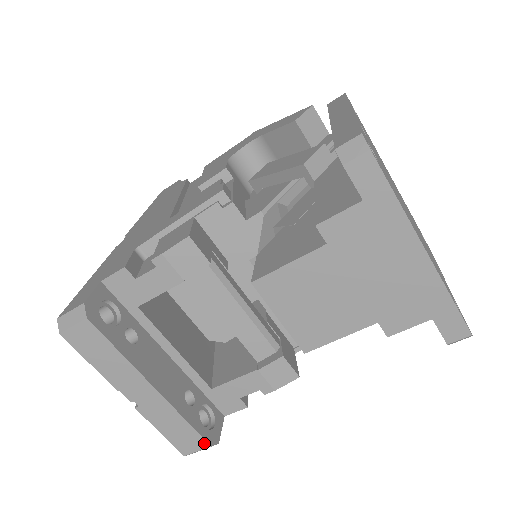
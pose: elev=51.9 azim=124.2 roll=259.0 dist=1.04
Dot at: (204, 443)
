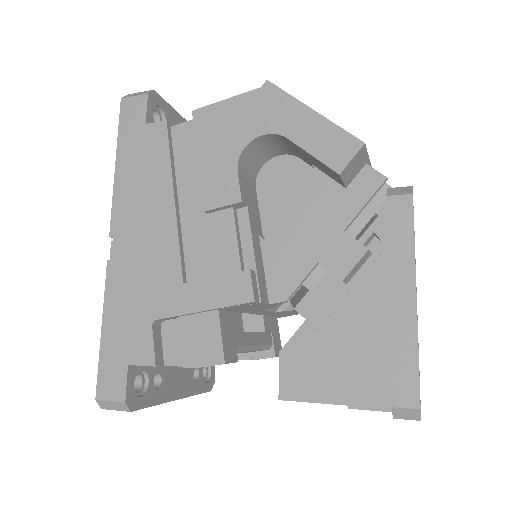
Dot at: (206, 391)
